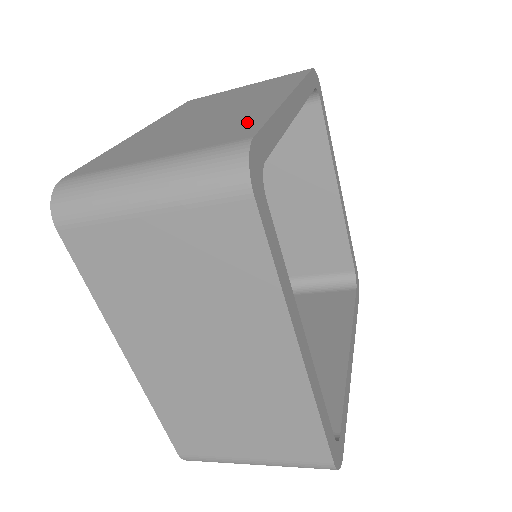
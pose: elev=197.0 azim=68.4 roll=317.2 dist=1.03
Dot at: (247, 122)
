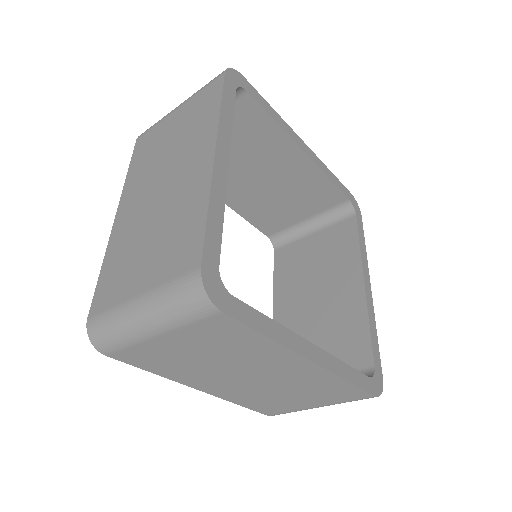
Dot at: (191, 226)
